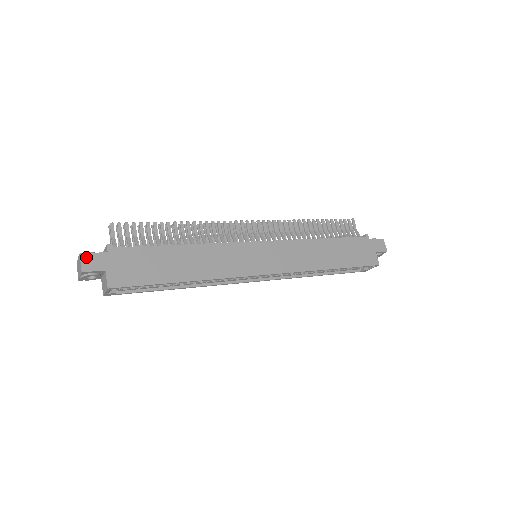
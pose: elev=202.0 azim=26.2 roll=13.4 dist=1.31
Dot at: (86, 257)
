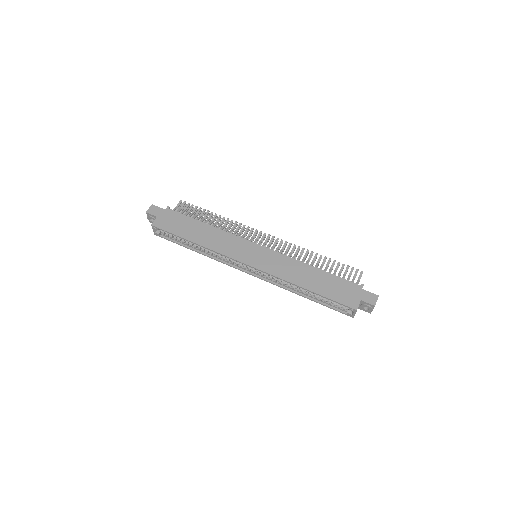
Dot at: (153, 207)
